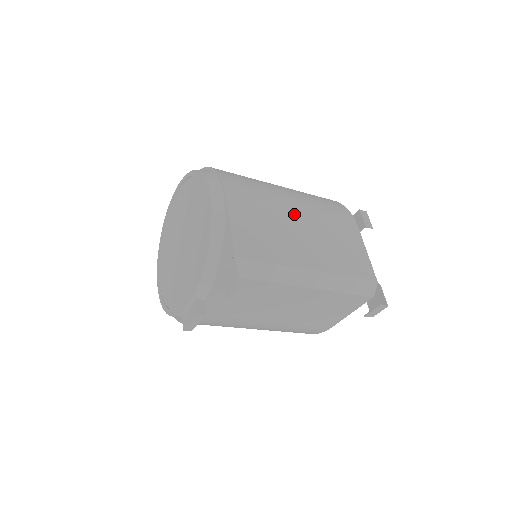
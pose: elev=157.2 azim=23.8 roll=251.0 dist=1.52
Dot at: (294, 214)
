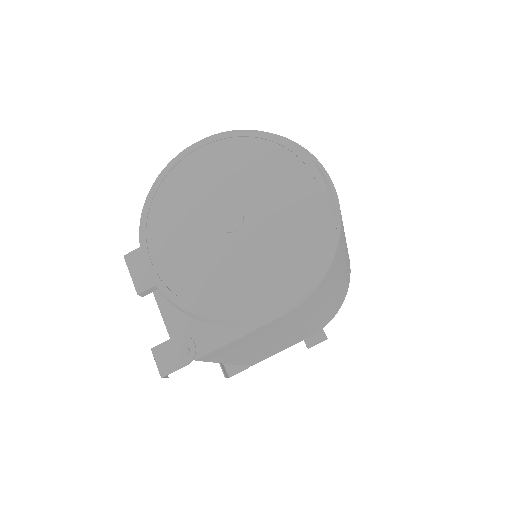
Dot at: (292, 331)
